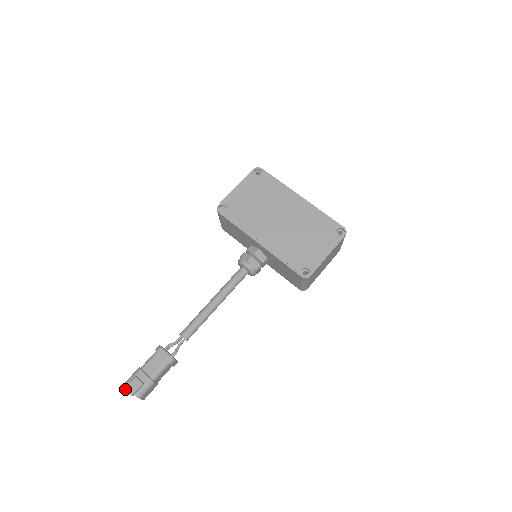
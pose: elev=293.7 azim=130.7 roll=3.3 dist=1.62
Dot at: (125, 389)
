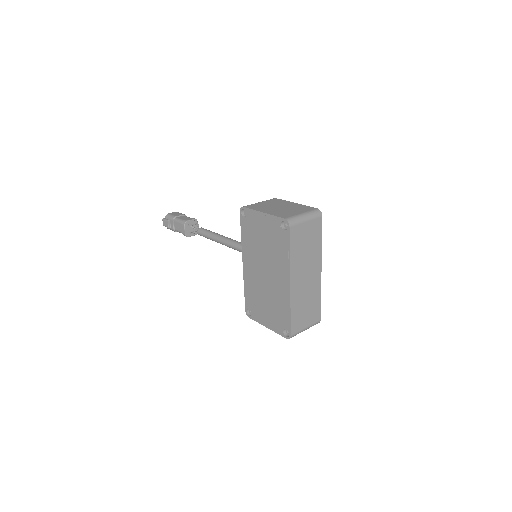
Dot at: (162, 219)
